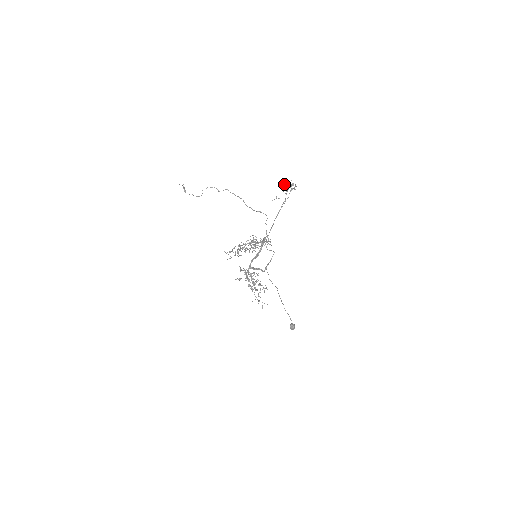
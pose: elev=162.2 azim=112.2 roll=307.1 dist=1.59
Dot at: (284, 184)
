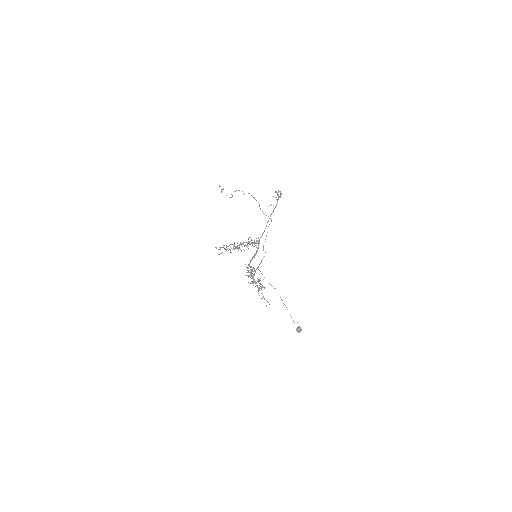
Dot at: occluded
